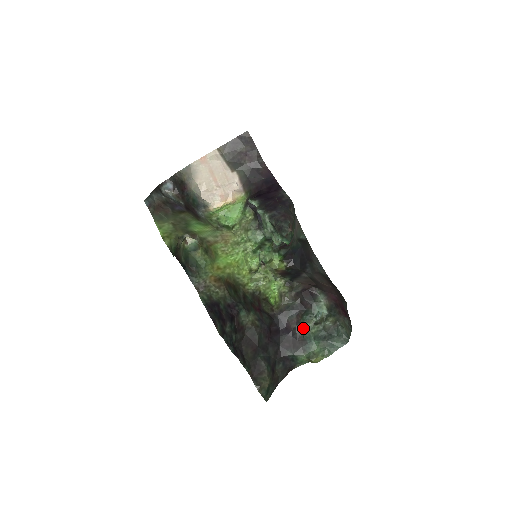
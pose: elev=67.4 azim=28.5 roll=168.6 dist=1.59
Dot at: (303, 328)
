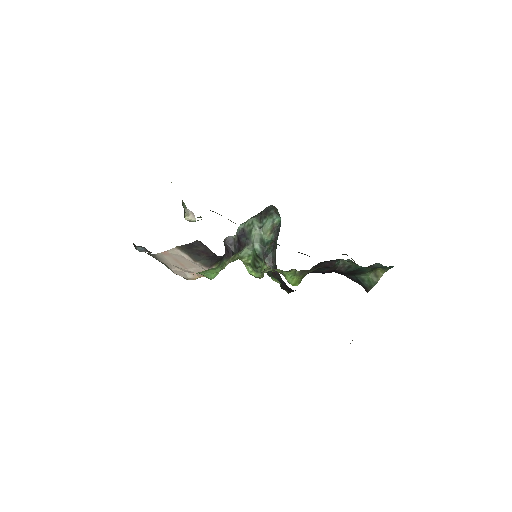
Dot at: (344, 268)
